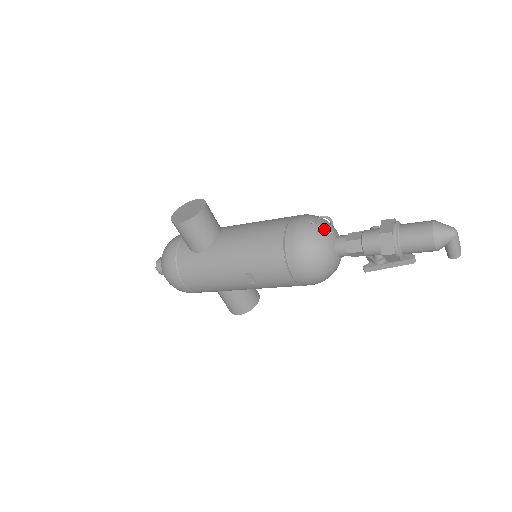
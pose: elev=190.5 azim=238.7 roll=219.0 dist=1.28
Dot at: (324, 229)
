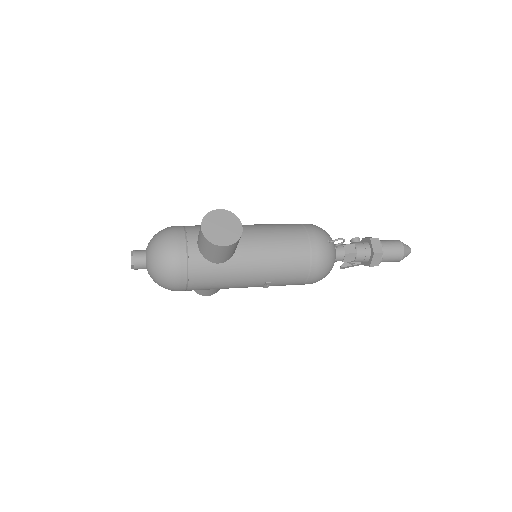
Dot at: (334, 245)
